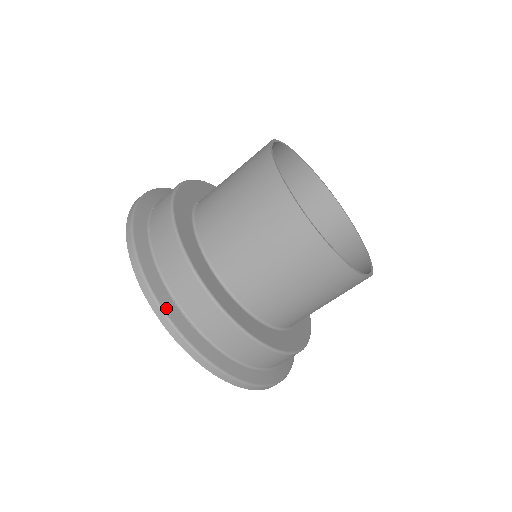
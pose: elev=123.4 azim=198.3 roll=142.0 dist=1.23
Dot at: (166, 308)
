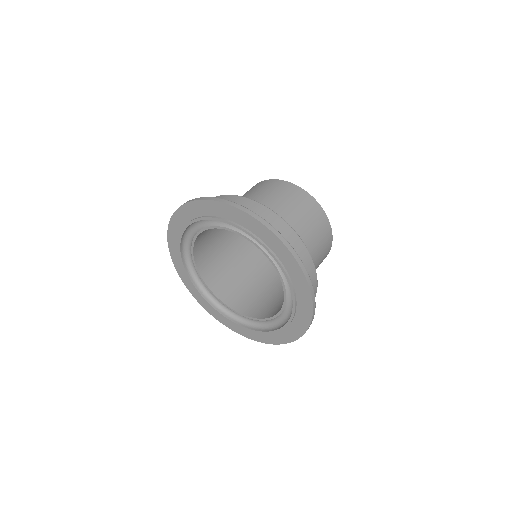
Dot at: (291, 247)
